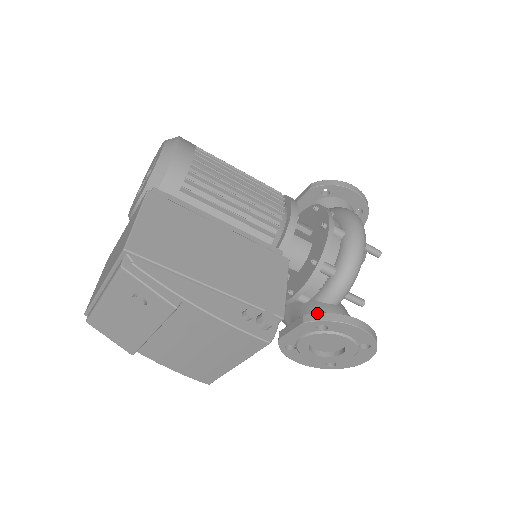
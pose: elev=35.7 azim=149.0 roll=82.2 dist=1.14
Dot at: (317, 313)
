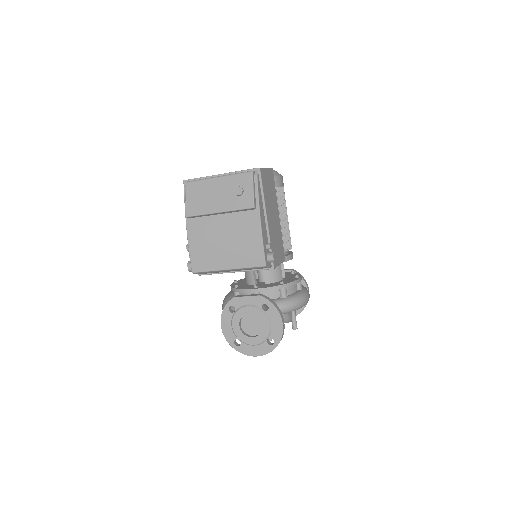
Dot at: occluded
